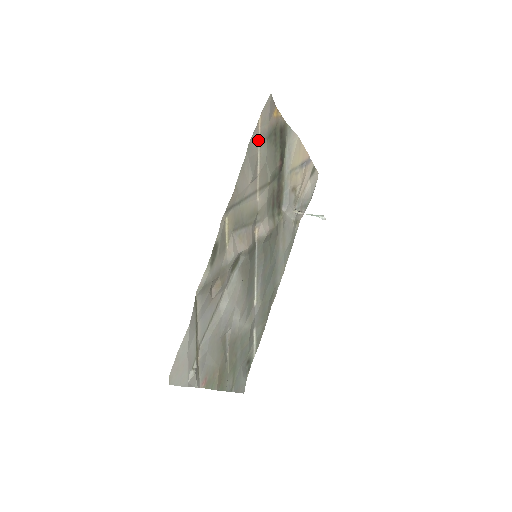
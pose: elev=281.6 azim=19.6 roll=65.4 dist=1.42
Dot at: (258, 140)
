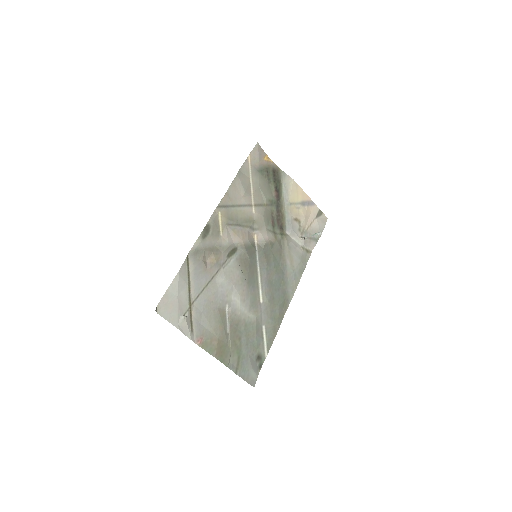
Dot at: (249, 170)
